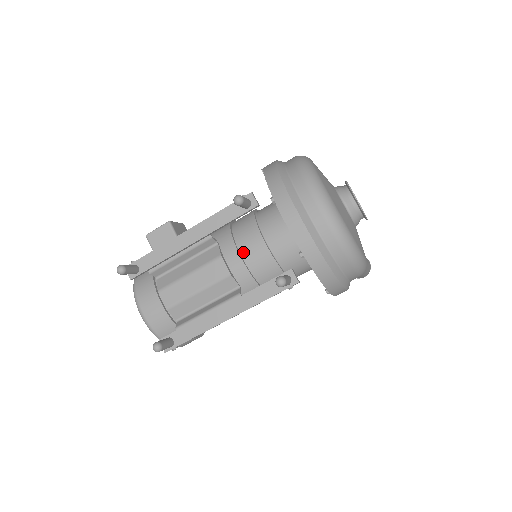
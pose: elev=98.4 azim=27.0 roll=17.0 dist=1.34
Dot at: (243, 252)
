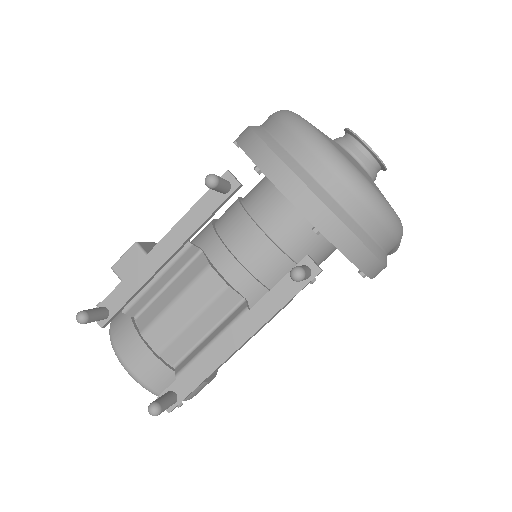
Dot at: (237, 252)
